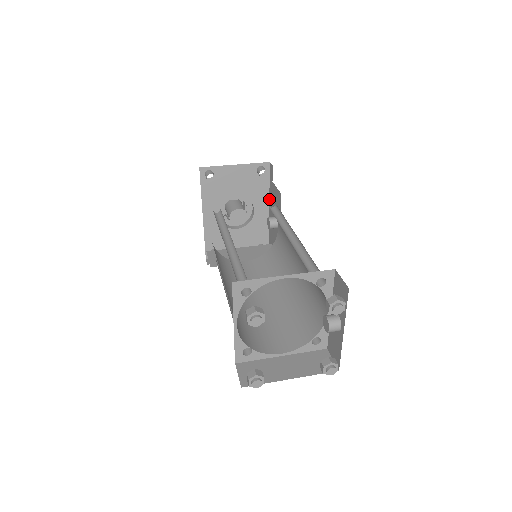
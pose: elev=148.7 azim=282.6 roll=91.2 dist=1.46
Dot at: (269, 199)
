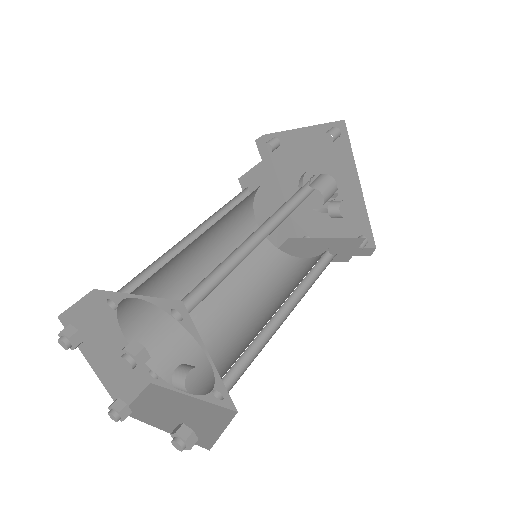
Dot at: (357, 173)
